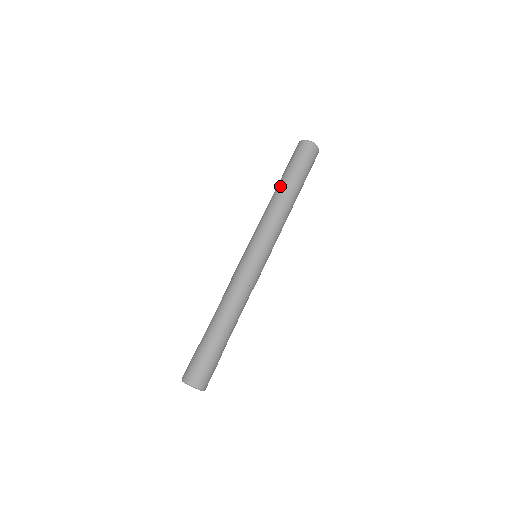
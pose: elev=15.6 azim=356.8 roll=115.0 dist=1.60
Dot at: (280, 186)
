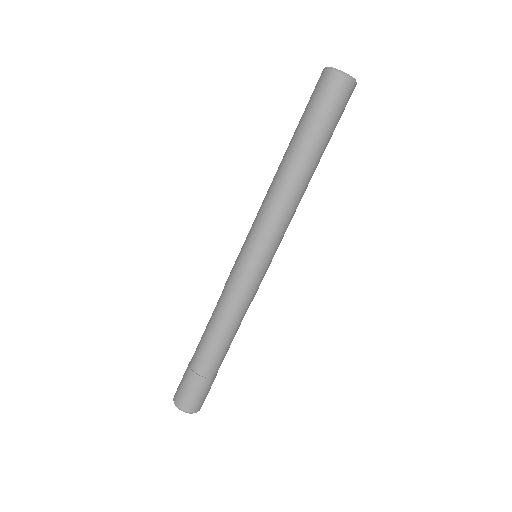
Dot at: (294, 157)
